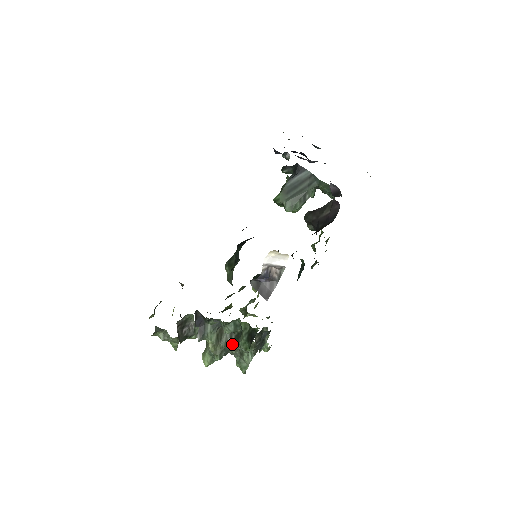
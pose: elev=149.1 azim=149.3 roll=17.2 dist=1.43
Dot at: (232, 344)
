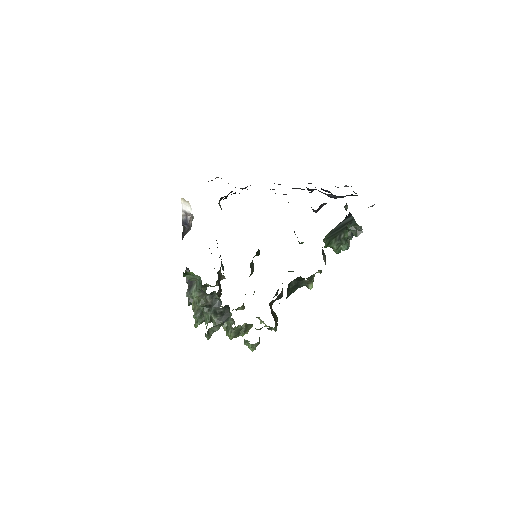
Dot at: occluded
